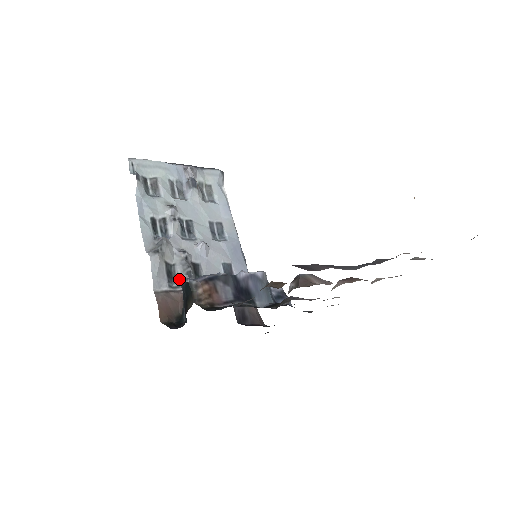
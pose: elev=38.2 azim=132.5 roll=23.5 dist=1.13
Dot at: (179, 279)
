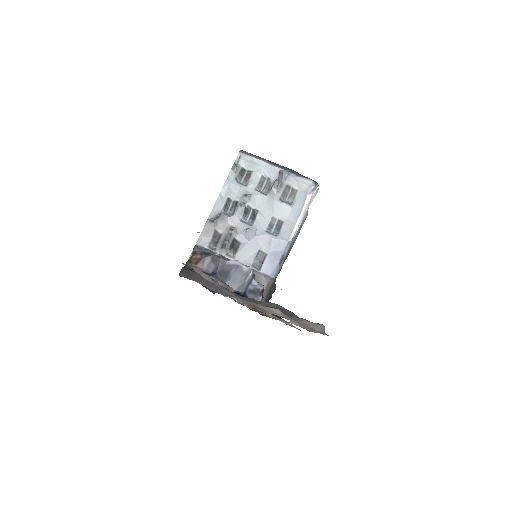
Dot at: (218, 245)
